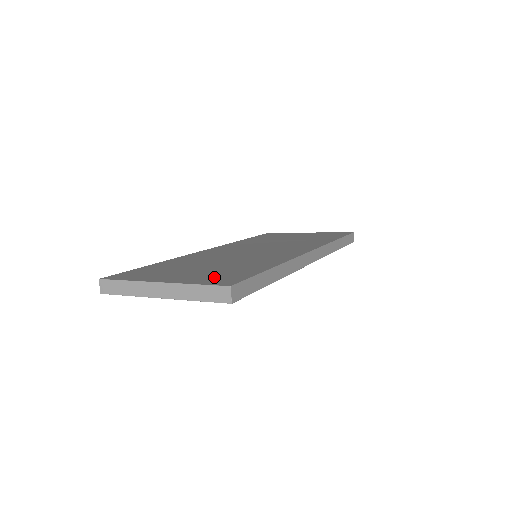
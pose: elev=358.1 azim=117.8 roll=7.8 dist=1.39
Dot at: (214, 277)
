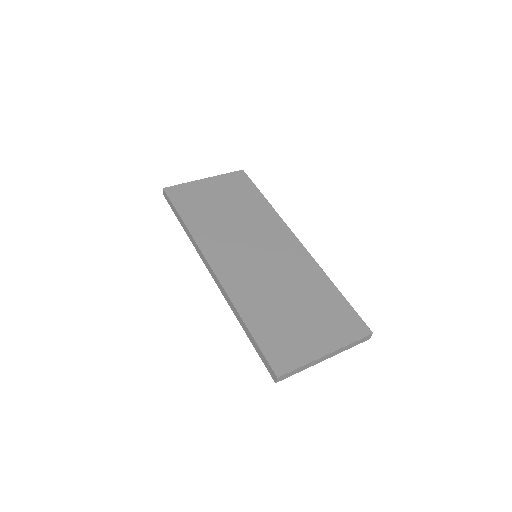
Dot at: (341, 326)
